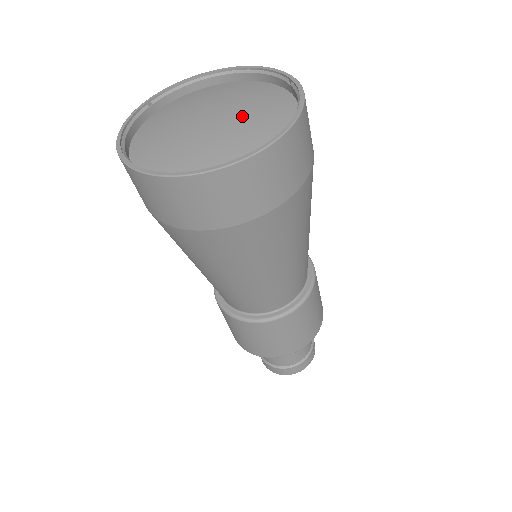
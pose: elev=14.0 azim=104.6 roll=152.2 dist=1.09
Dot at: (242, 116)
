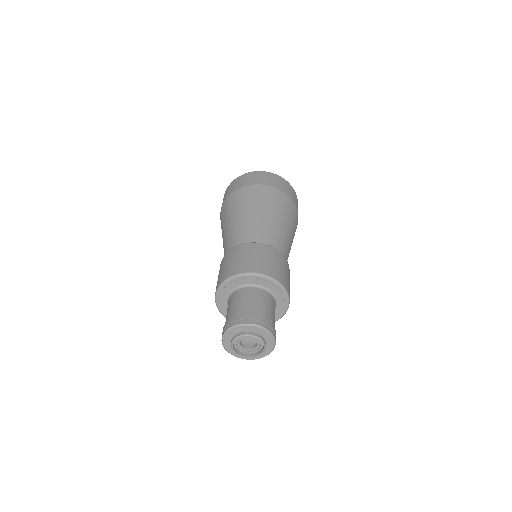
Dot at: occluded
